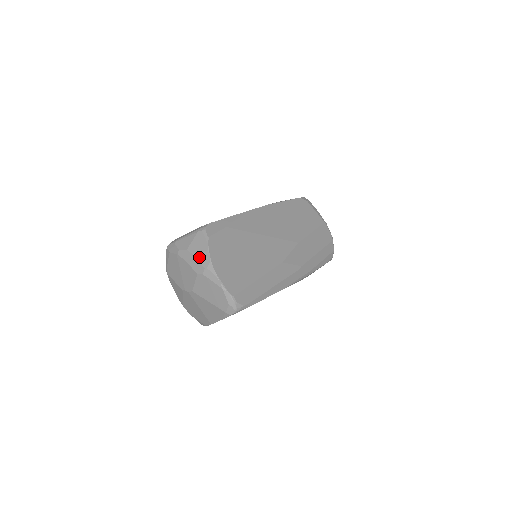
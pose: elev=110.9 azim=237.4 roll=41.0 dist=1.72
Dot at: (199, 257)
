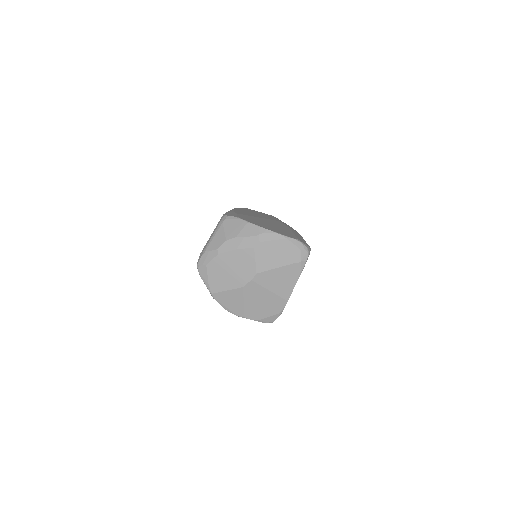
Dot at: (244, 233)
